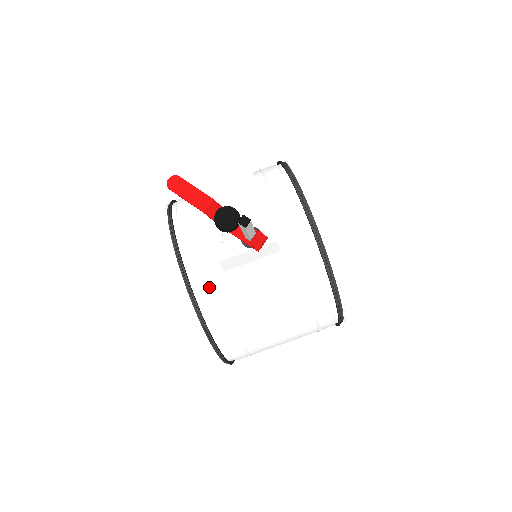
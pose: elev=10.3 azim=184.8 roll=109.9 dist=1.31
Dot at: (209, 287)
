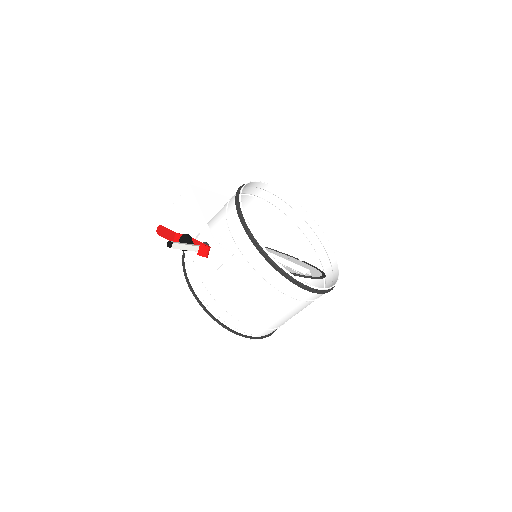
Dot at: (202, 288)
